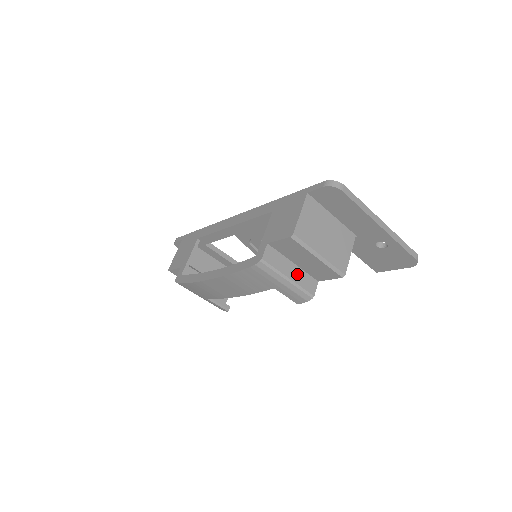
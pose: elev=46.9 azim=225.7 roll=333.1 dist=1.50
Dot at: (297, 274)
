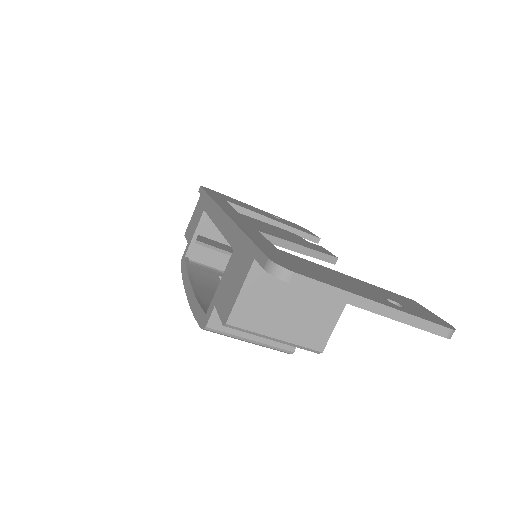
Dot at: occluded
